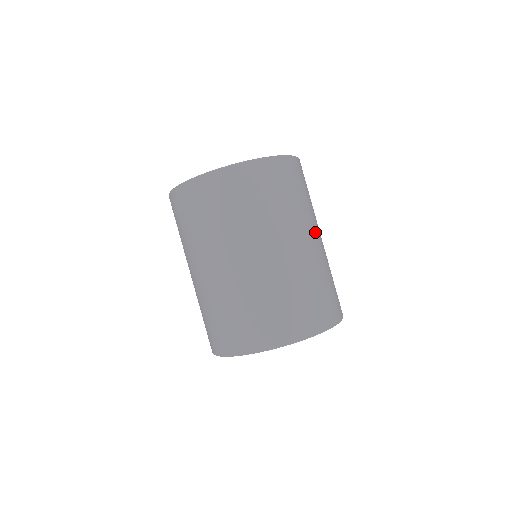
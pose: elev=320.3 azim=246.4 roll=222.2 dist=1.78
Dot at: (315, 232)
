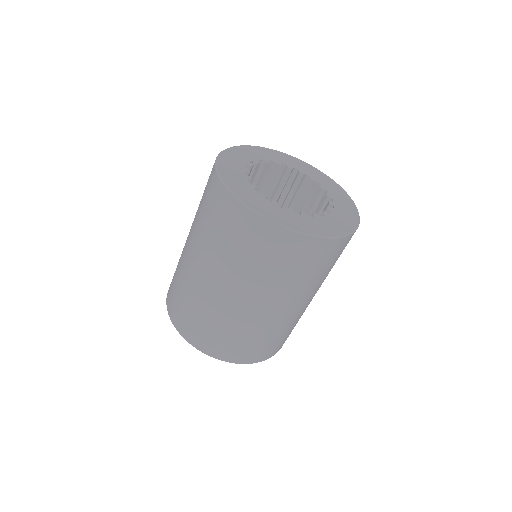
Dot at: (286, 303)
